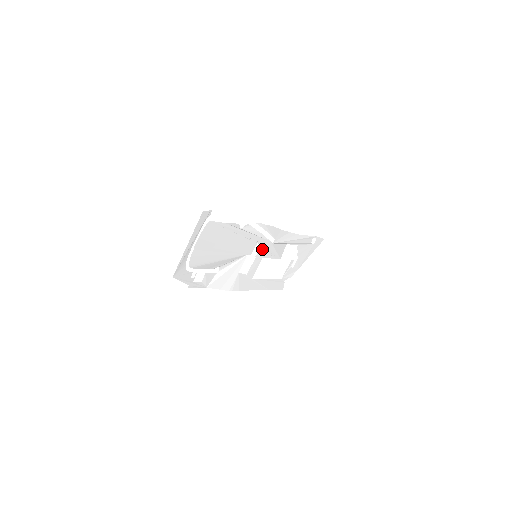
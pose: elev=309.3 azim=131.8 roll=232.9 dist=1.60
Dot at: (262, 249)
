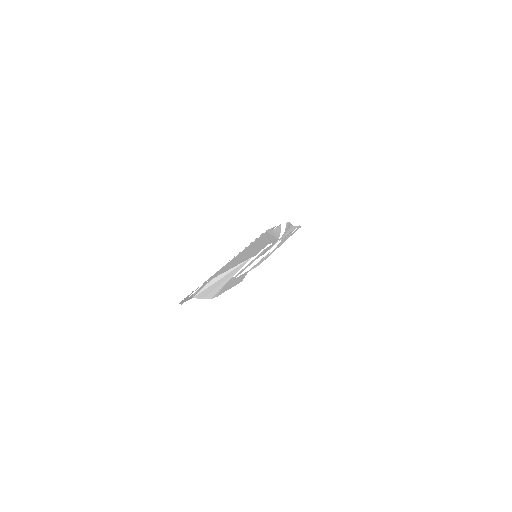
Dot at: (266, 248)
